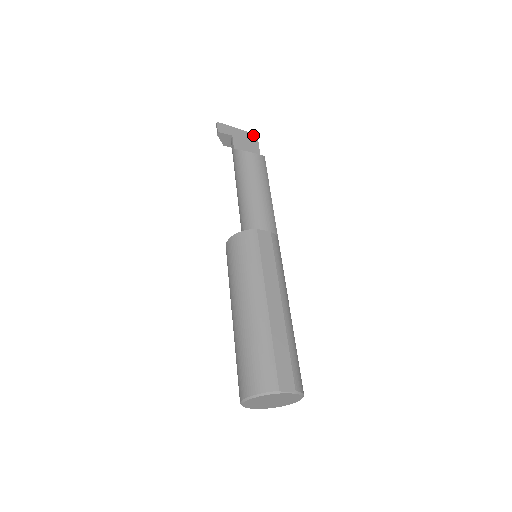
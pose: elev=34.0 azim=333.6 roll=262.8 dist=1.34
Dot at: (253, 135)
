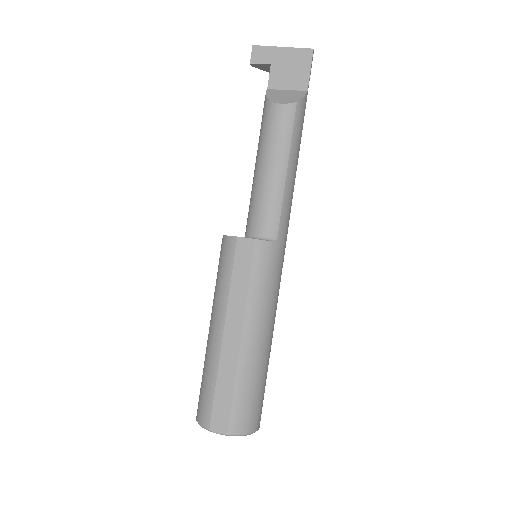
Dot at: (306, 52)
